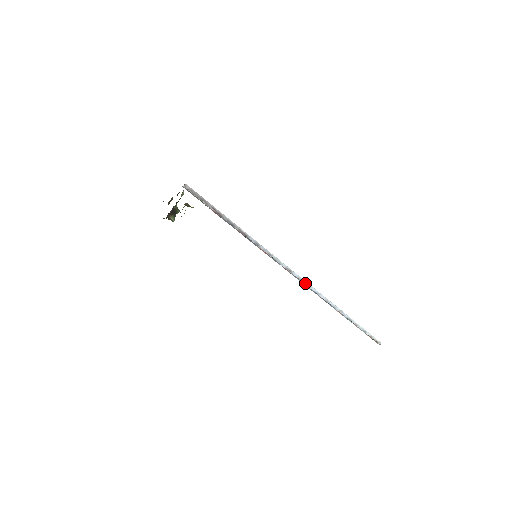
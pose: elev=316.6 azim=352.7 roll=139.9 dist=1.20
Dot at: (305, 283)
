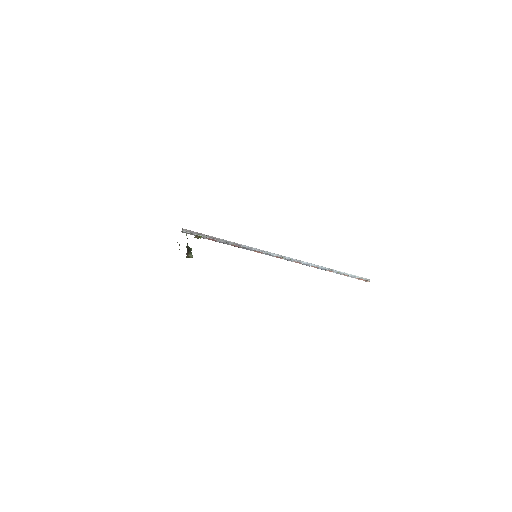
Dot at: (296, 261)
